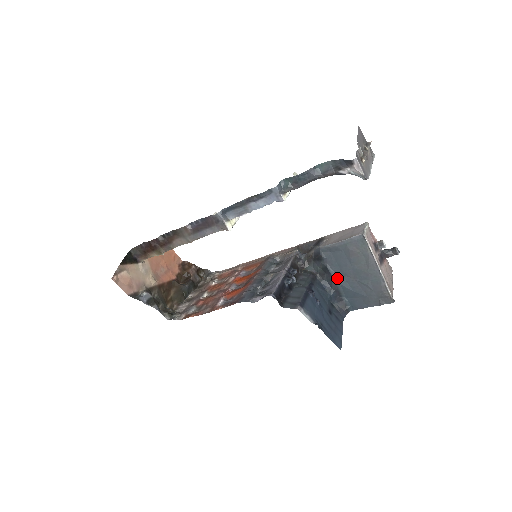
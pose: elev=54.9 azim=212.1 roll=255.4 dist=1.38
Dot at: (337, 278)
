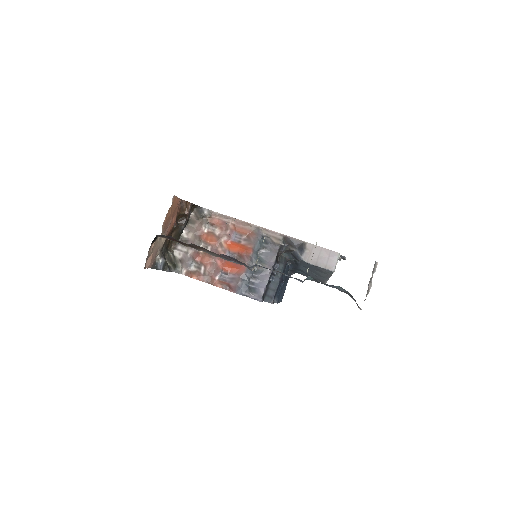
Dot at: (300, 267)
